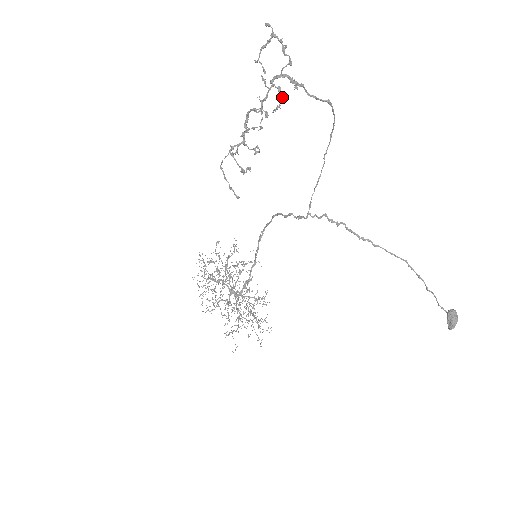
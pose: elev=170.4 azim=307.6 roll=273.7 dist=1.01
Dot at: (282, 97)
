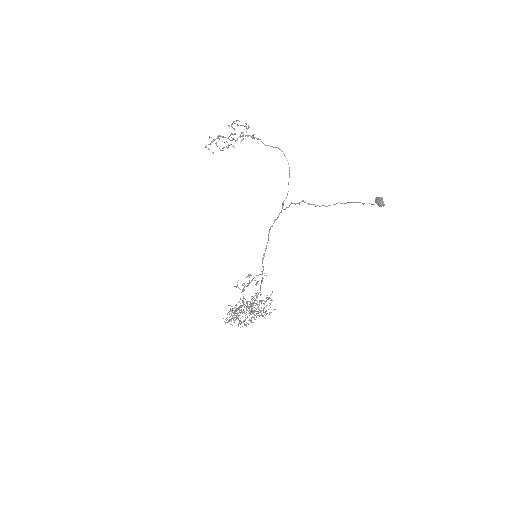
Dot at: occluded
